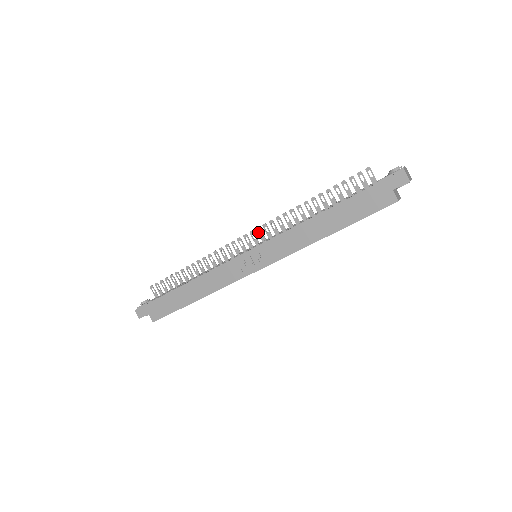
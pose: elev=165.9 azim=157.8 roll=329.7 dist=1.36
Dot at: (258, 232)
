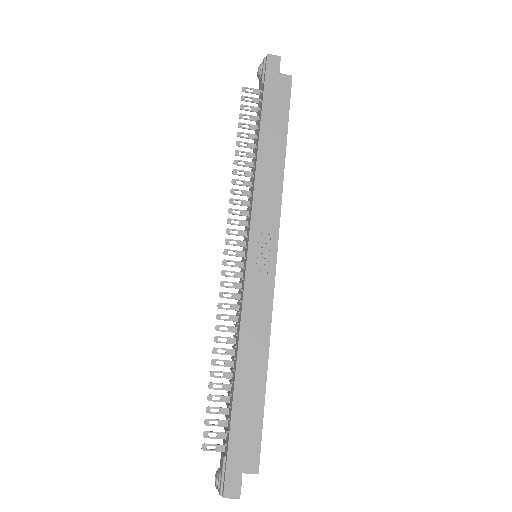
Dot at: (231, 234)
